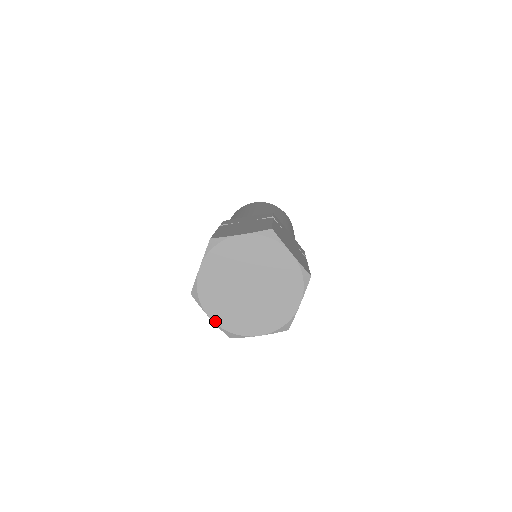
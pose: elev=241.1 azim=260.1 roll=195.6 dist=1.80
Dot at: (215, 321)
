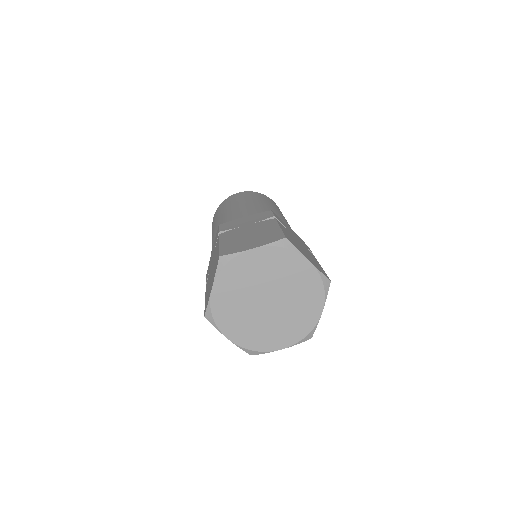
Dot at: (234, 341)
